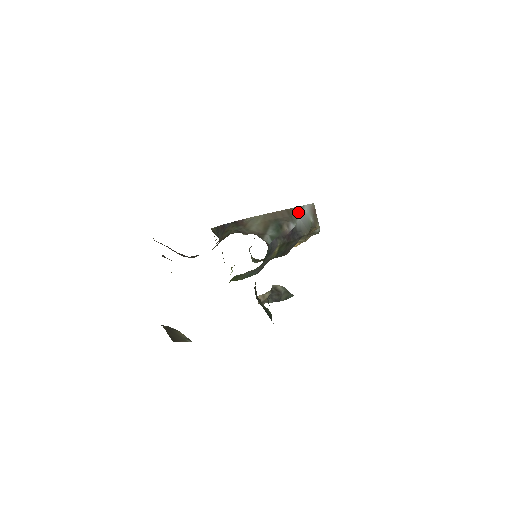
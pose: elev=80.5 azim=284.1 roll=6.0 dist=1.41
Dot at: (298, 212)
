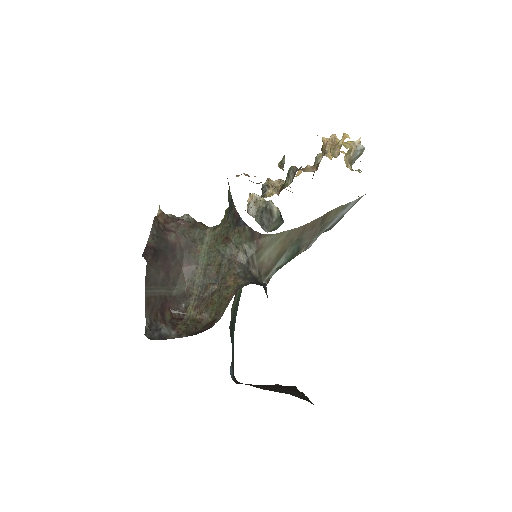
Dot at: (336, 216)
